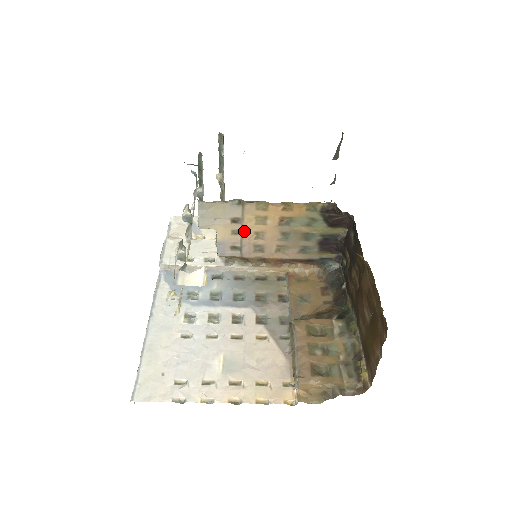
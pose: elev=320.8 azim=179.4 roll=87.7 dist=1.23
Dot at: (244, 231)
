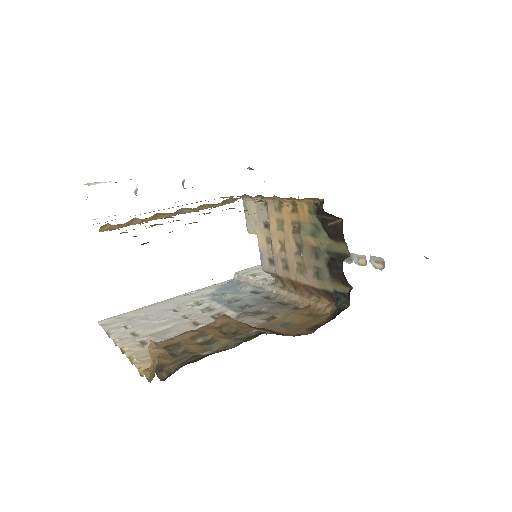
Dot at: (272, 238)
